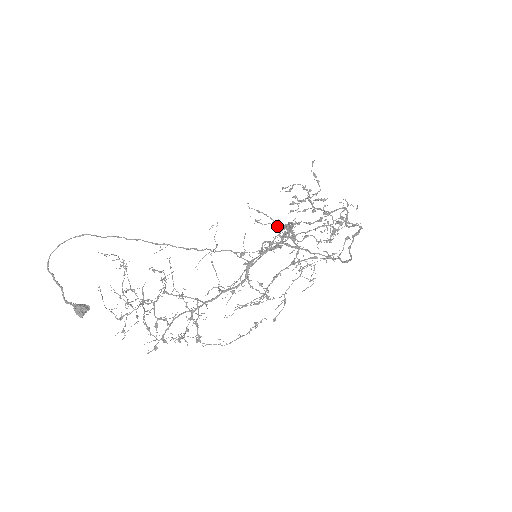
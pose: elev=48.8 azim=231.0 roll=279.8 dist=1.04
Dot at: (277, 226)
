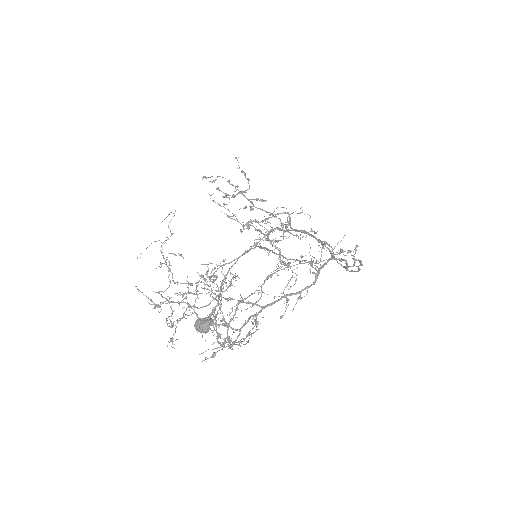
Dot at: (240, 223)
